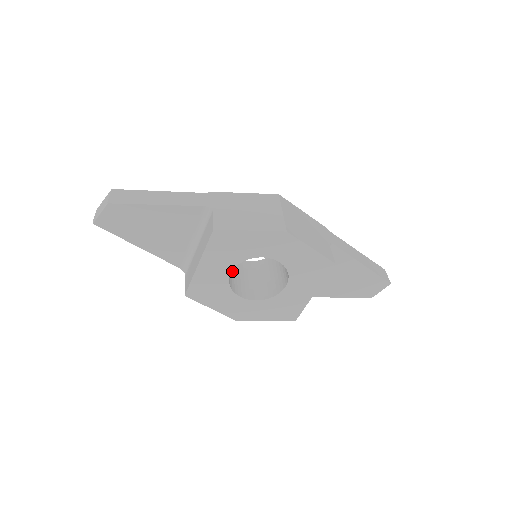
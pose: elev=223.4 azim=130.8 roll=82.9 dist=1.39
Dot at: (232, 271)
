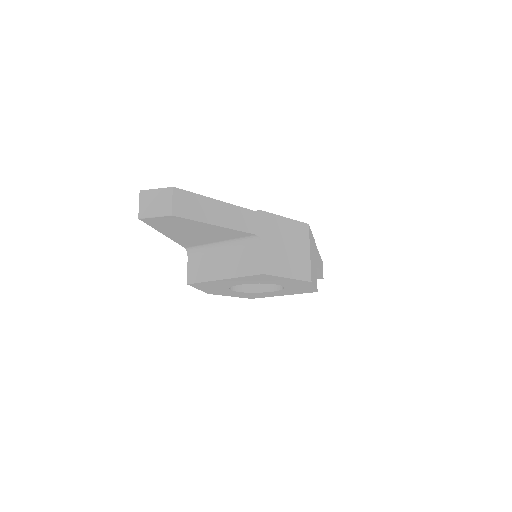
Dot at: occluded
